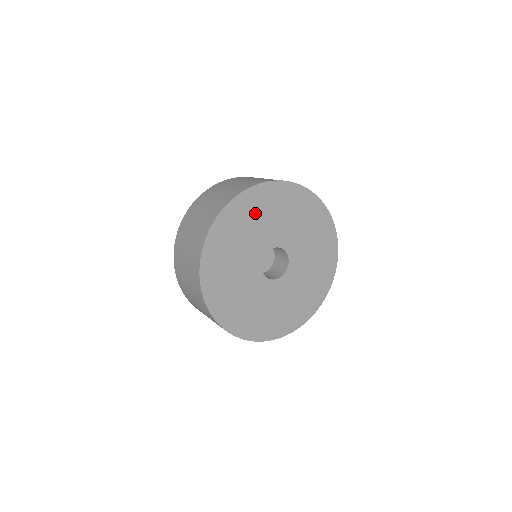
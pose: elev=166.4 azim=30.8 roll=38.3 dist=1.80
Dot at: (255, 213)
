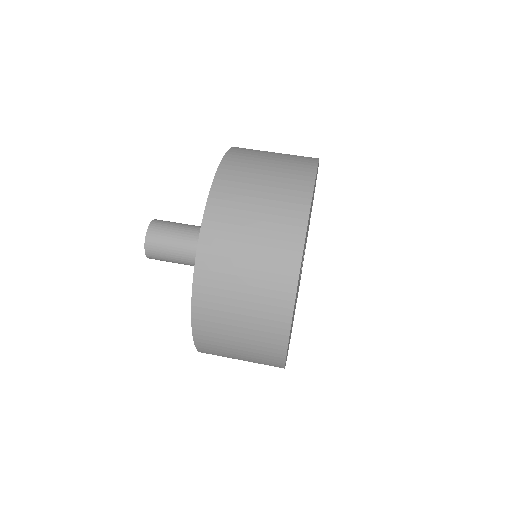
Dot at: occluded
